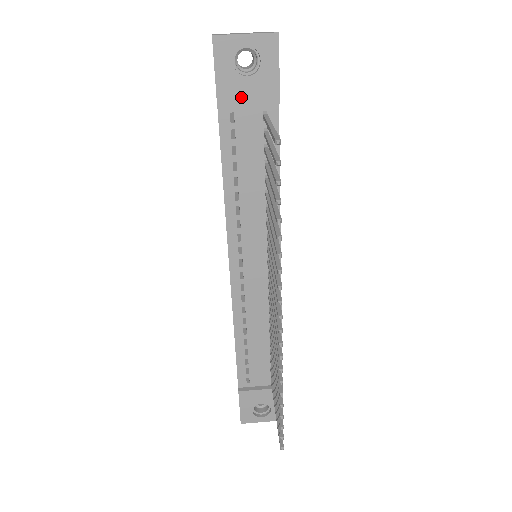
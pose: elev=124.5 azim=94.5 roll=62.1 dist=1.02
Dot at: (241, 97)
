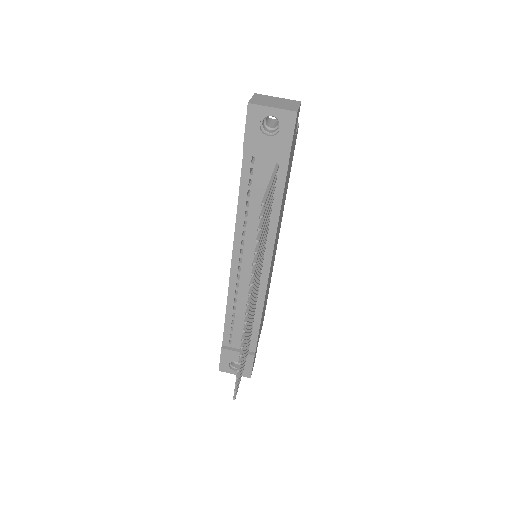
Dot at: (261, 149)
